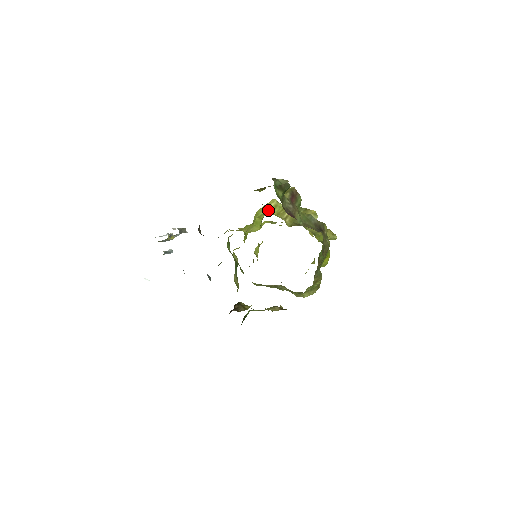
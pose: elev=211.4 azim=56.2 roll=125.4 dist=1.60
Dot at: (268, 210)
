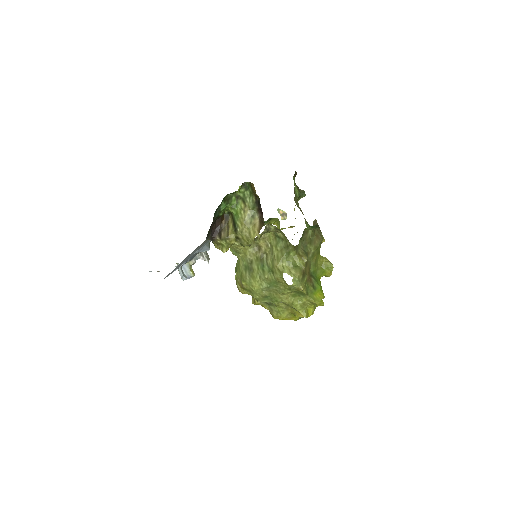
Dot at: occluded
